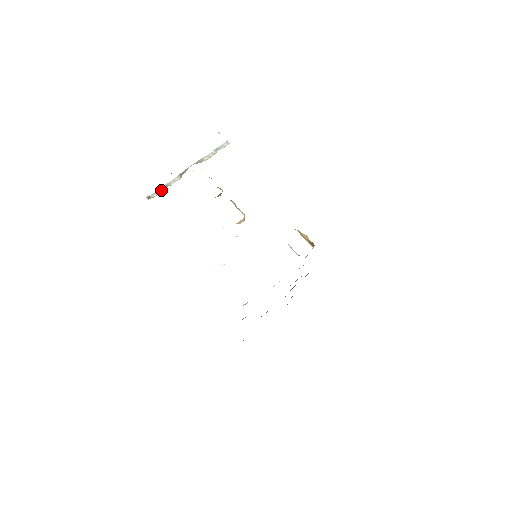
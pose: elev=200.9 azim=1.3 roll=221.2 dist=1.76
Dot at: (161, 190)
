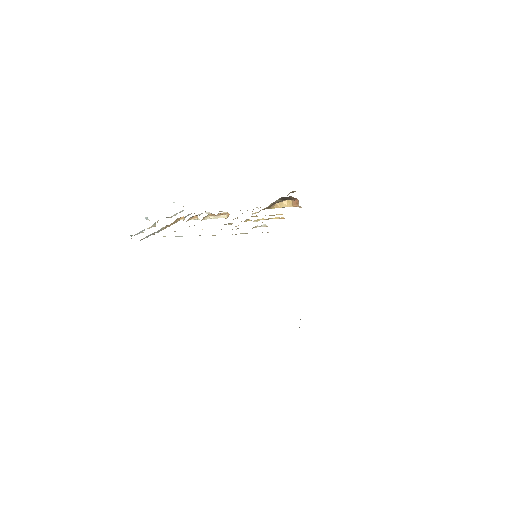
Dot at: (141, 232)
